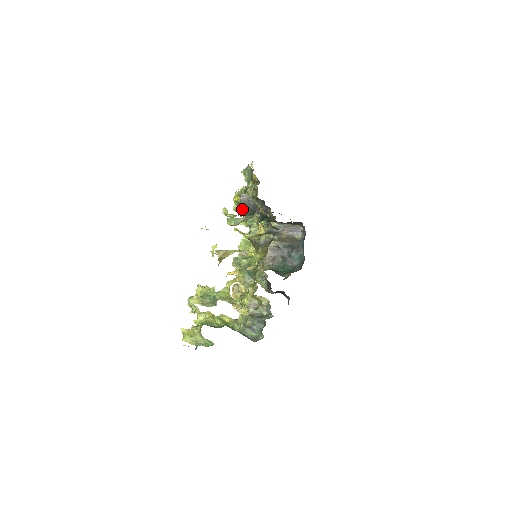
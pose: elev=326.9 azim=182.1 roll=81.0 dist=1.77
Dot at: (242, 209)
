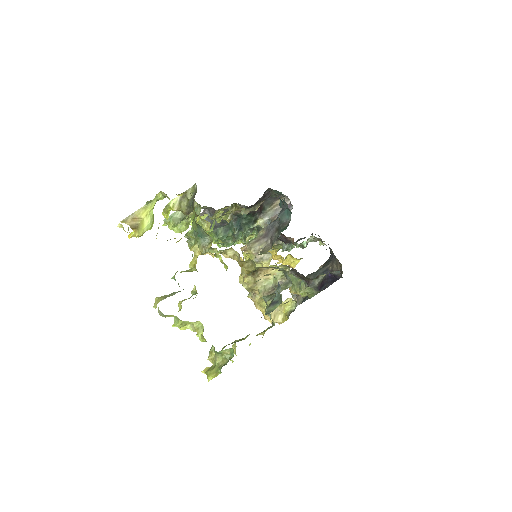
Dot at: (215, 233)
